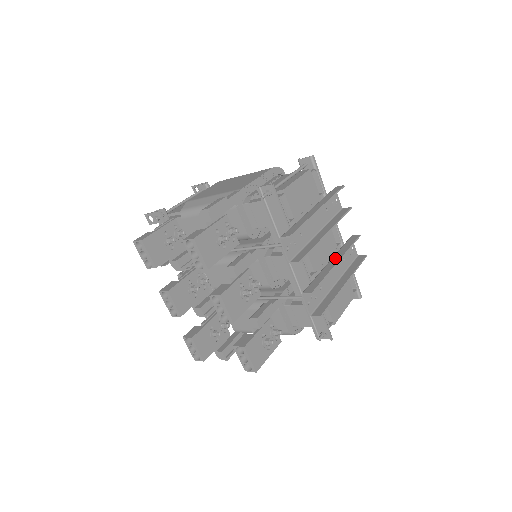
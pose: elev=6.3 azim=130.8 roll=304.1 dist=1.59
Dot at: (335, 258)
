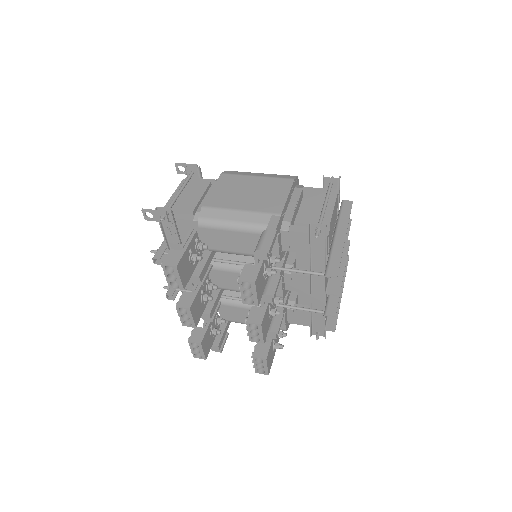
Dot at: occluded
